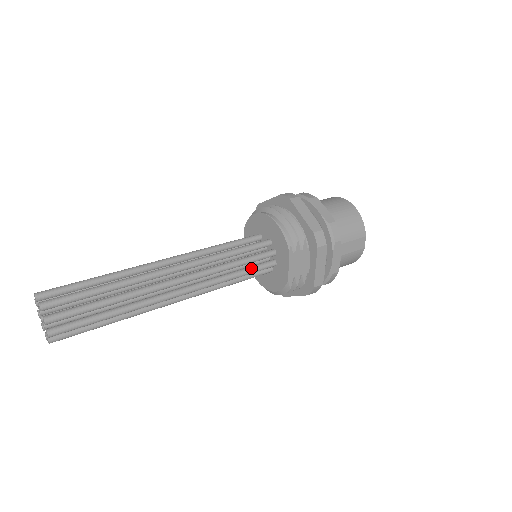
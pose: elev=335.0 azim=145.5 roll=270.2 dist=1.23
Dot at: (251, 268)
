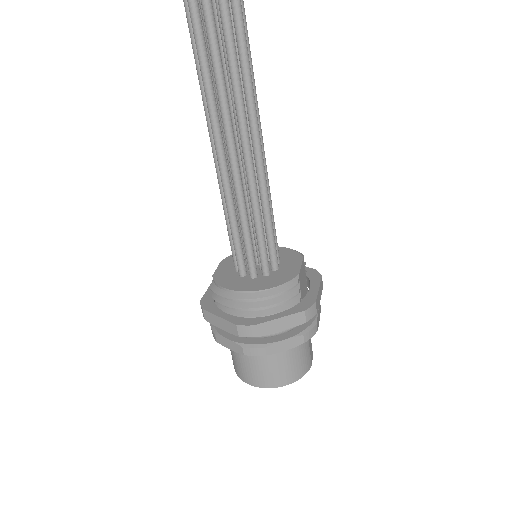
Dot at: (273, 237)
